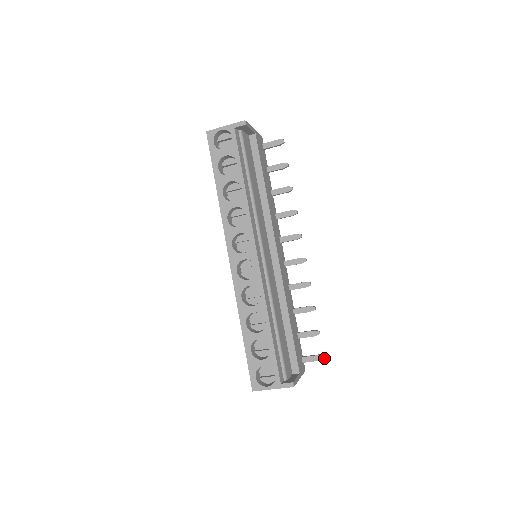
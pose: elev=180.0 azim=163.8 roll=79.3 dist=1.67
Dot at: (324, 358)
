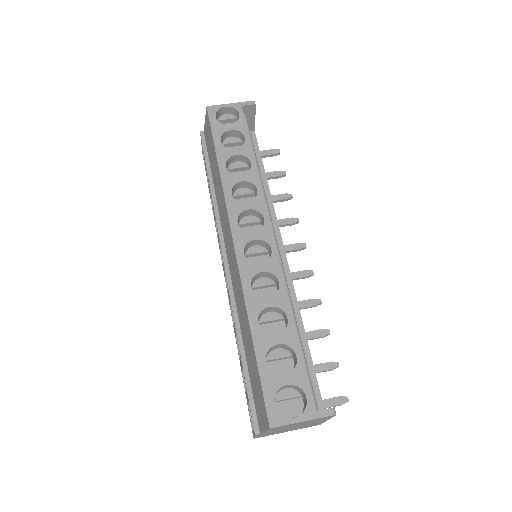
Dot at: (348, 400)
